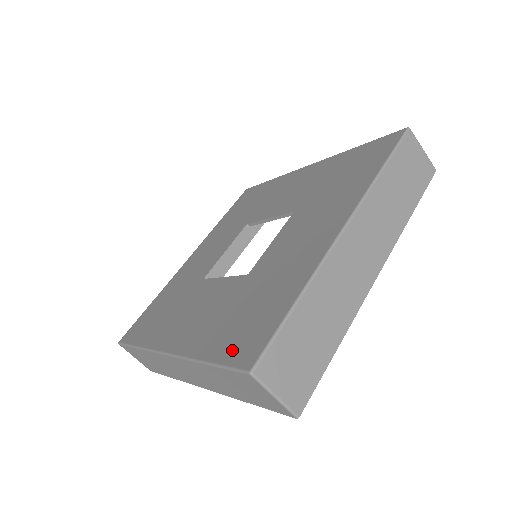
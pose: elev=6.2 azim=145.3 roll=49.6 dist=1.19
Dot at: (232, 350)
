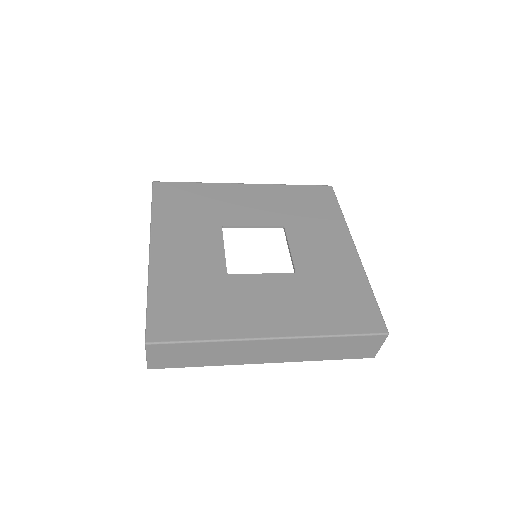
Dot at: (160, 314)
